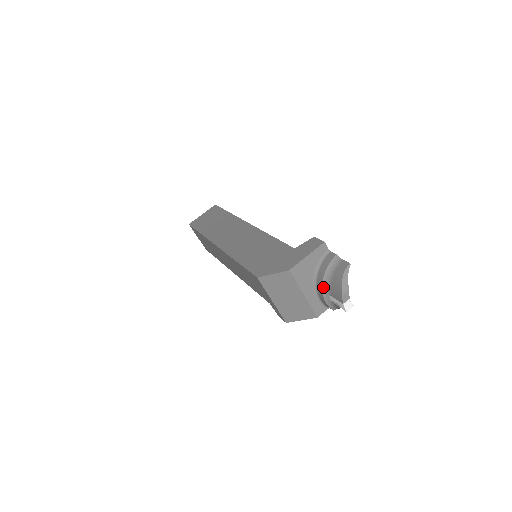
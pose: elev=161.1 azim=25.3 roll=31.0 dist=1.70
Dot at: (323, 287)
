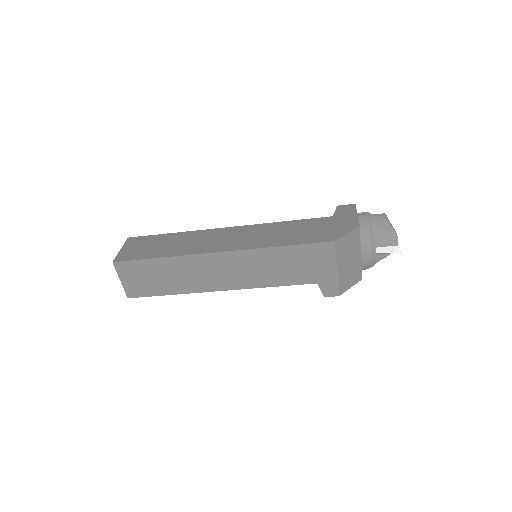
Dot at: (372, 241)
